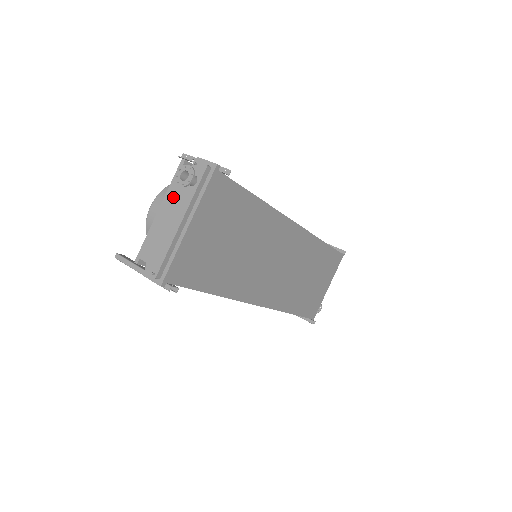
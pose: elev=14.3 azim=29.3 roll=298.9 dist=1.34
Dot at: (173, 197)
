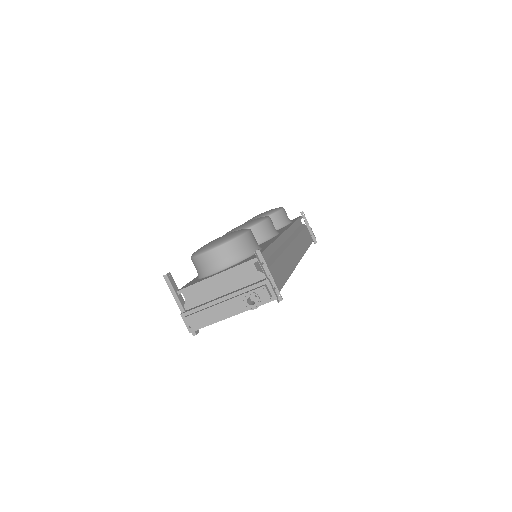
Dot at: (232, 278)
